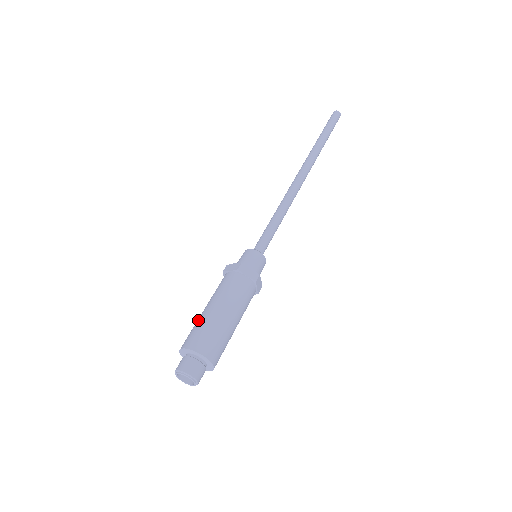
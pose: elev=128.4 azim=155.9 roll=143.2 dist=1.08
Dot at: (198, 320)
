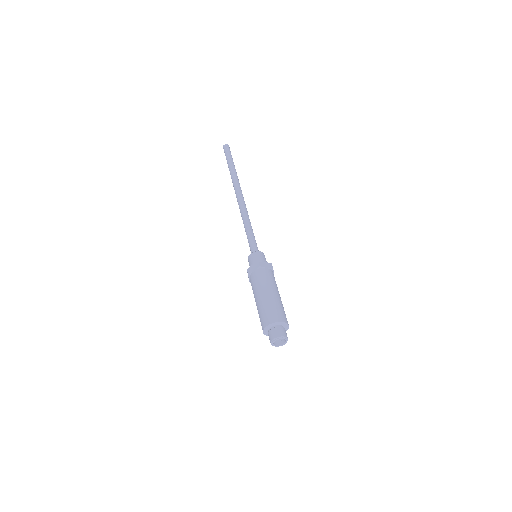
Dot at: (260, 307)
